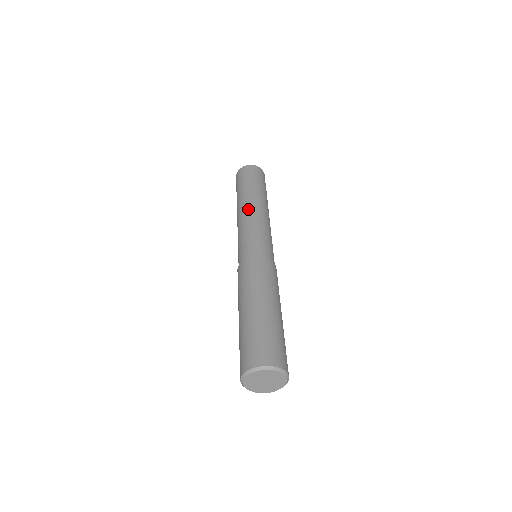
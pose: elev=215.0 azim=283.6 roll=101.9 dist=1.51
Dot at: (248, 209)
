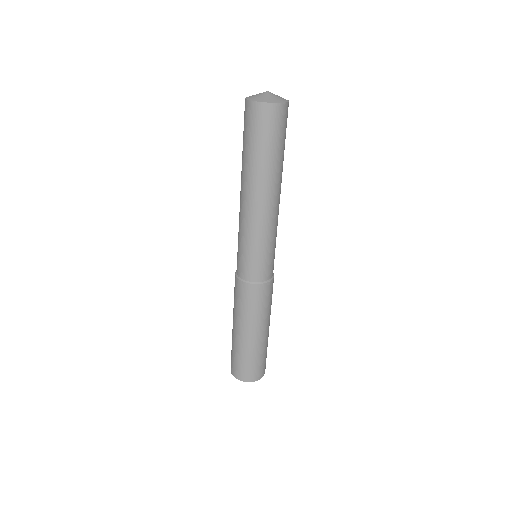
Dot at: (251, 207)
